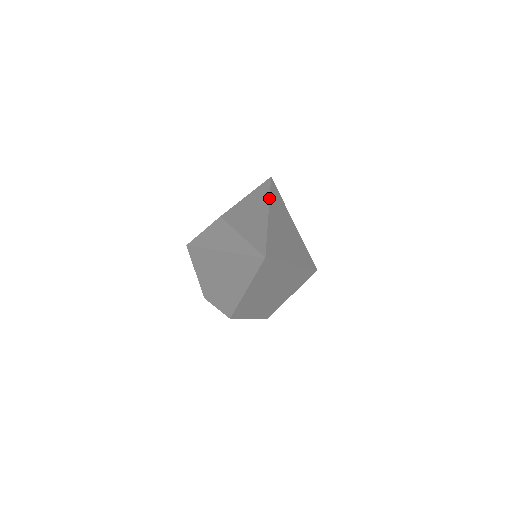
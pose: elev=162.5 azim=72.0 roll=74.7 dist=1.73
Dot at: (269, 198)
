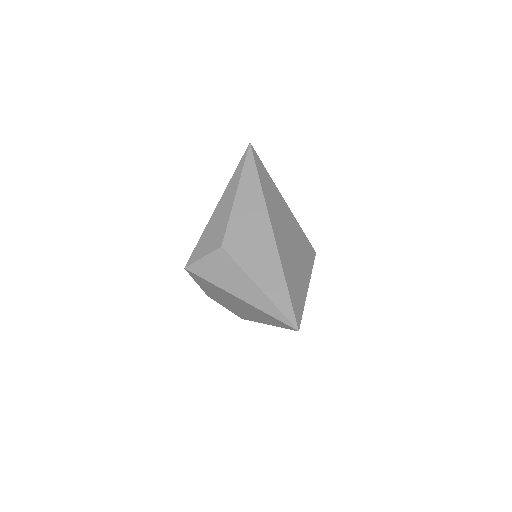
Dot at: (265, 201)
